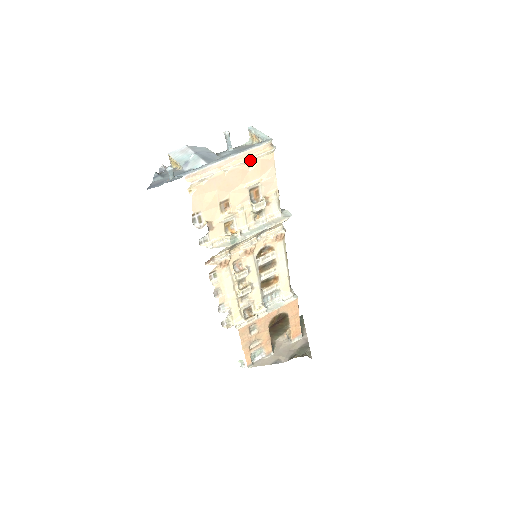
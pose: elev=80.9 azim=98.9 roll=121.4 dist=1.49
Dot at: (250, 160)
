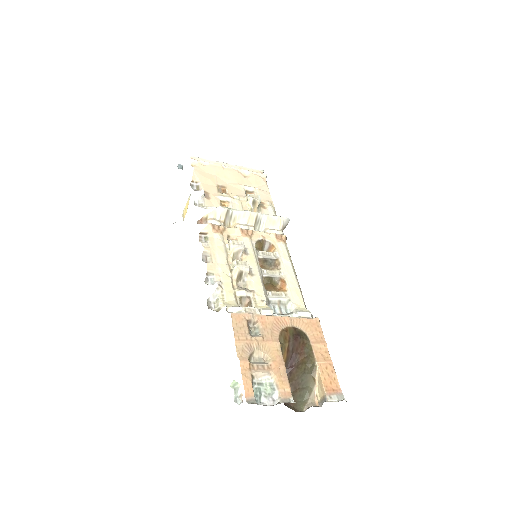
Dot at: (245, 171)
